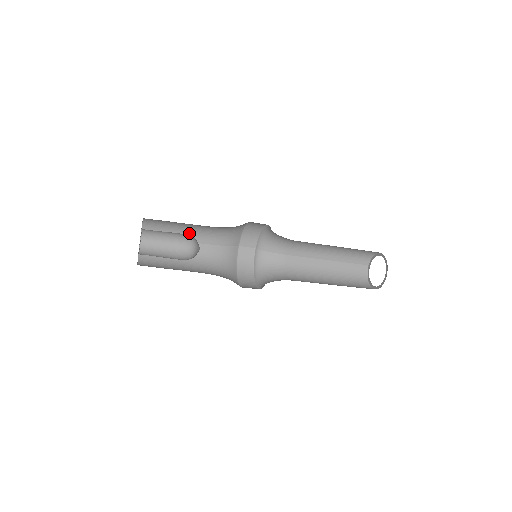
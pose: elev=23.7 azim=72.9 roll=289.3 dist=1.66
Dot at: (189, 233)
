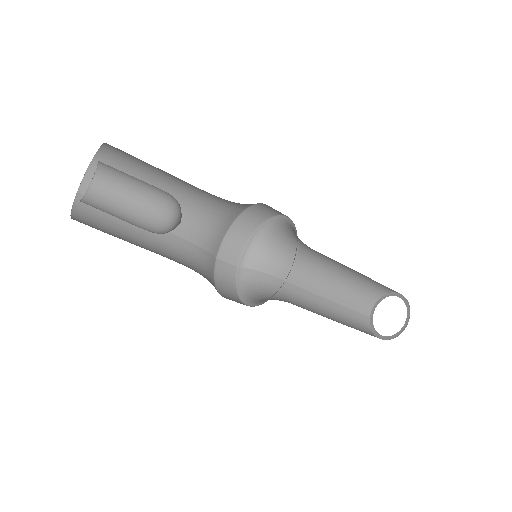
Dot at: occluded
